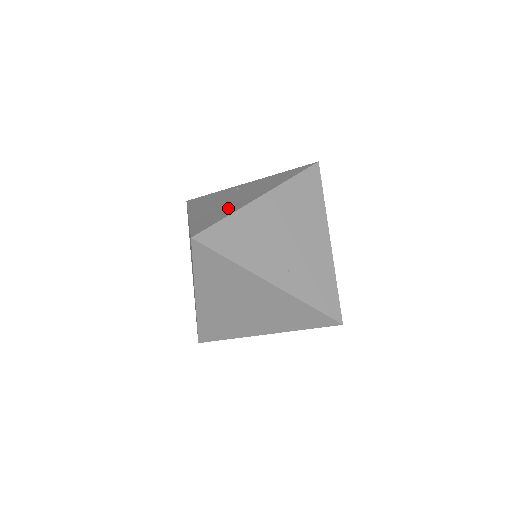
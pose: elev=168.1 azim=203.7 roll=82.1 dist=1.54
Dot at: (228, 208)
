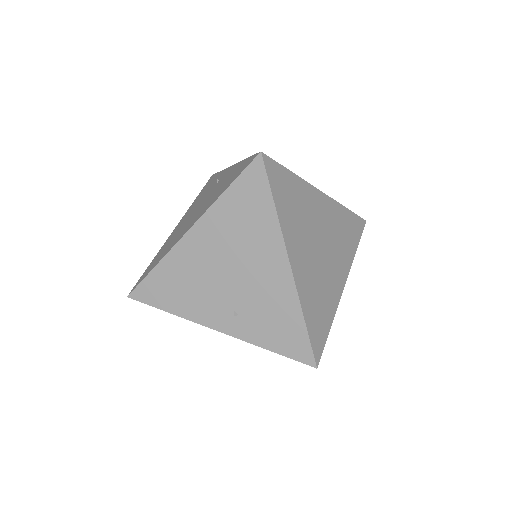
Dot at: (172, 242)
